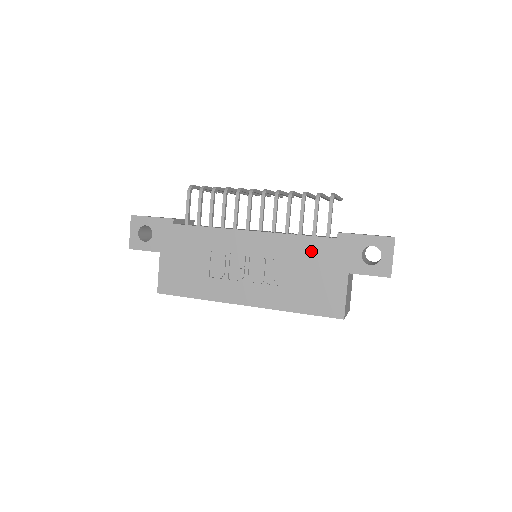
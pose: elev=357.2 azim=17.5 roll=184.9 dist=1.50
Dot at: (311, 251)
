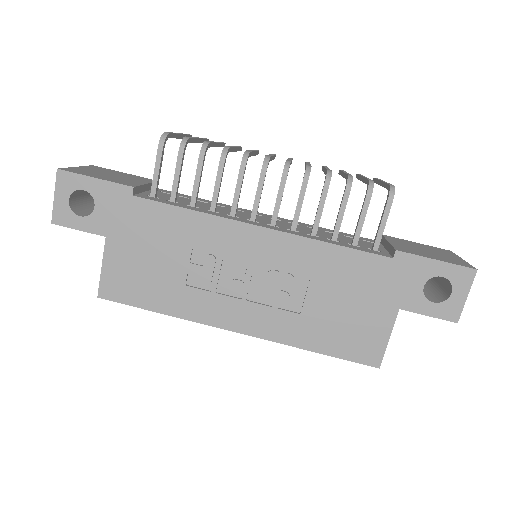
Dot at: (351, 271)
